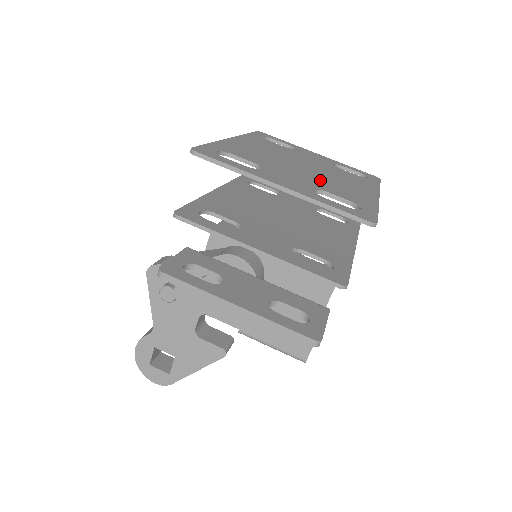
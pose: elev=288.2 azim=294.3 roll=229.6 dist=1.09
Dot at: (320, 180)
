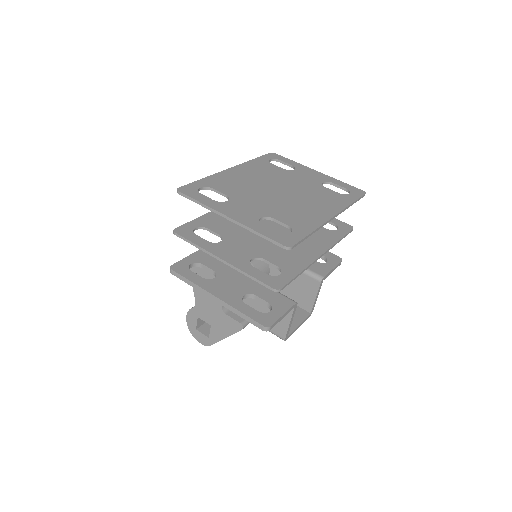
Dot at: (280, 205)
